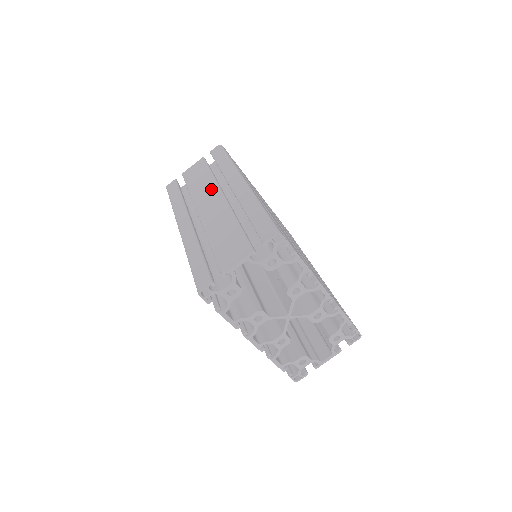
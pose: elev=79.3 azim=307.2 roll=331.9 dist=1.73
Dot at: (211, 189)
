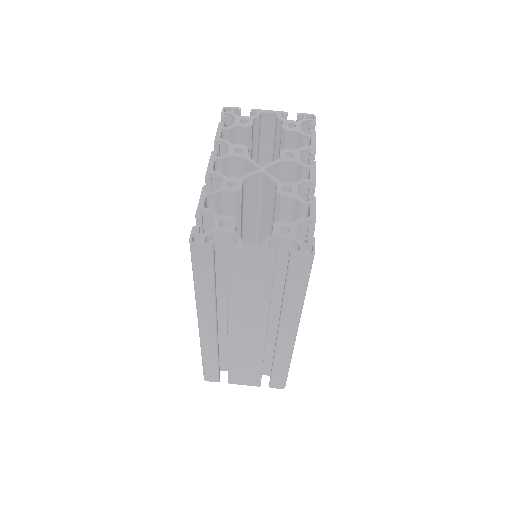
Dot at: occluded
